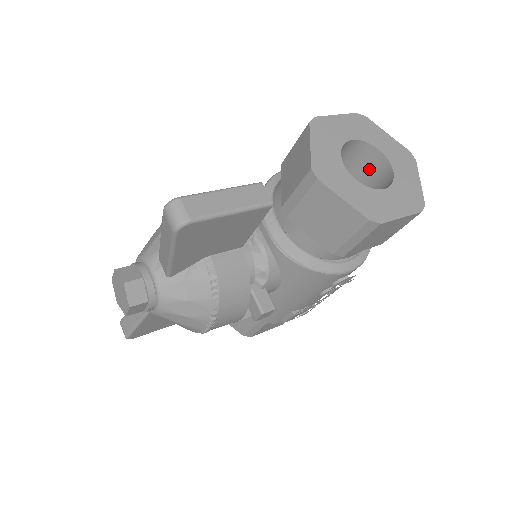
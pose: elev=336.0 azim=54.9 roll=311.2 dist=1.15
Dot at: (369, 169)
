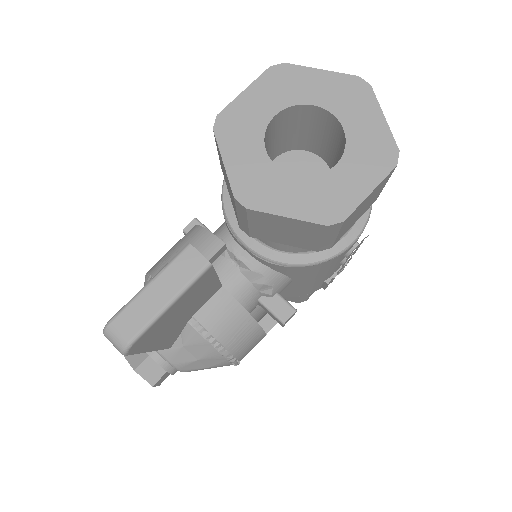
Dot at: (318, 126)
